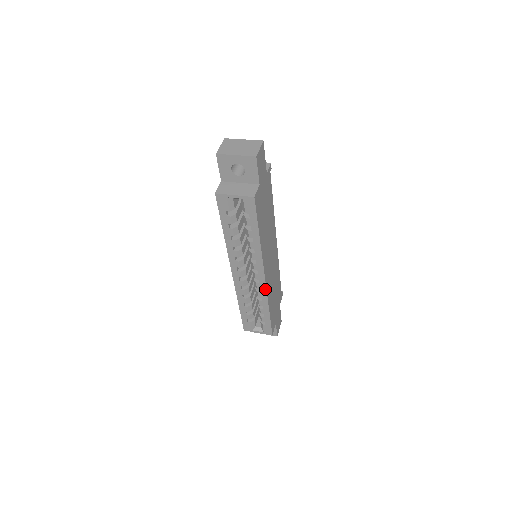
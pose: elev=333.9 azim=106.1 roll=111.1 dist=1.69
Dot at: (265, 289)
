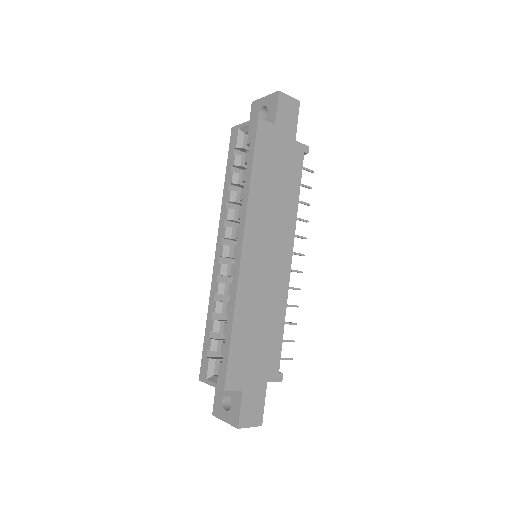
Dot at: (237, 275)
